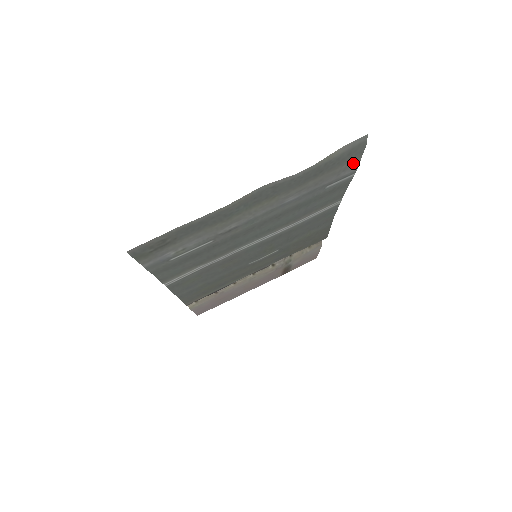
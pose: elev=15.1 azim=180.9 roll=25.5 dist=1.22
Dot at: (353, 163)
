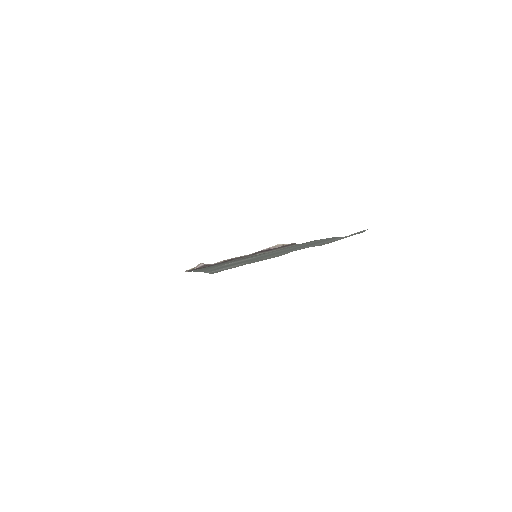
Dot at: occluded
